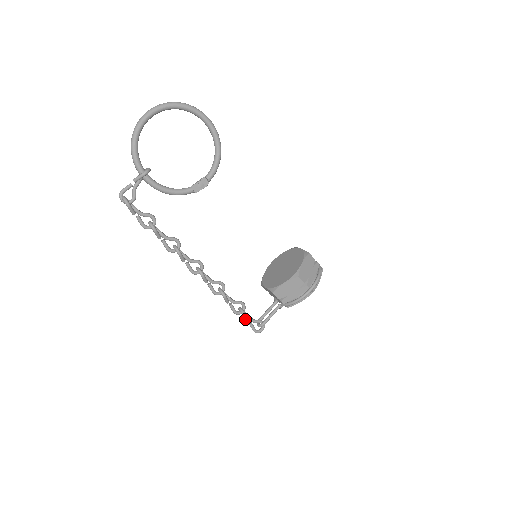
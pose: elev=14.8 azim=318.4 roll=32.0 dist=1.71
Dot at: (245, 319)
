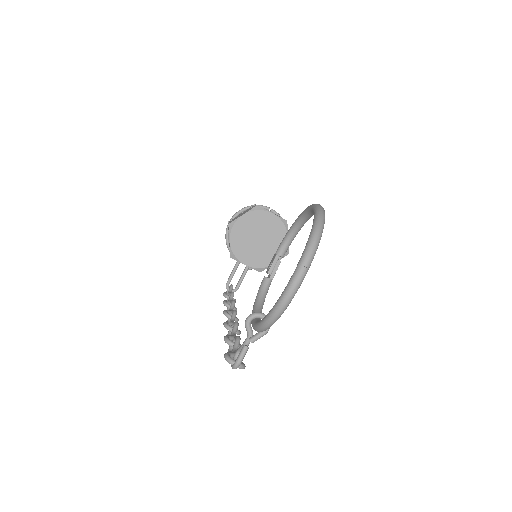
Dot at: occluded
